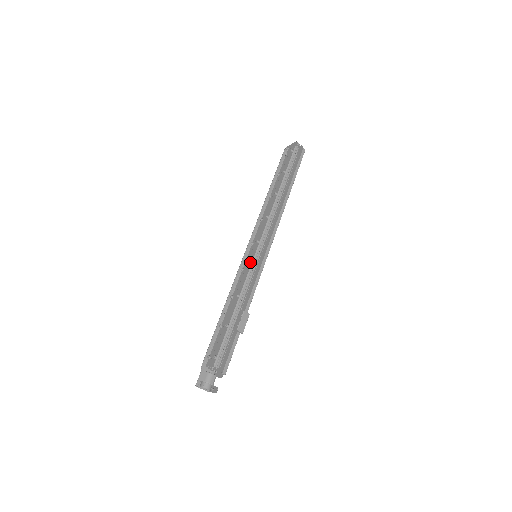
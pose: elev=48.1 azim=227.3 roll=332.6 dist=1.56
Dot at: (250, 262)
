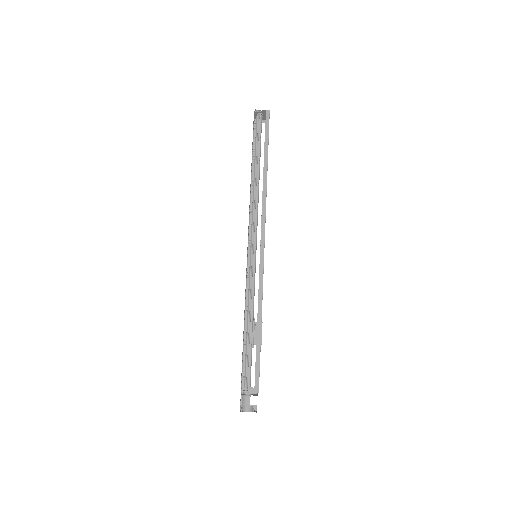
Dot at: (249, 267)
